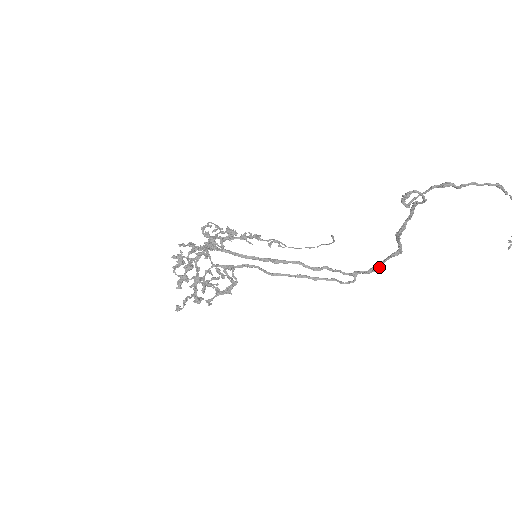
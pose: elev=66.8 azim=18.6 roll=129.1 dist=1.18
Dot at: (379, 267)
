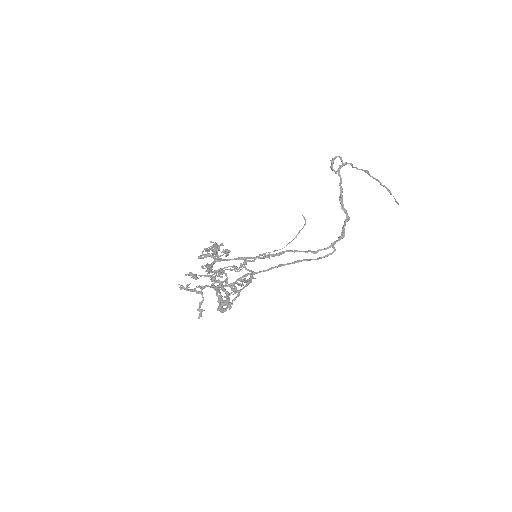
Dot at: (343, 233)
